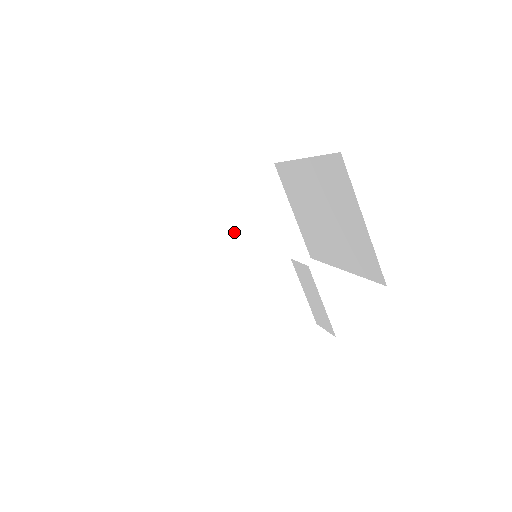
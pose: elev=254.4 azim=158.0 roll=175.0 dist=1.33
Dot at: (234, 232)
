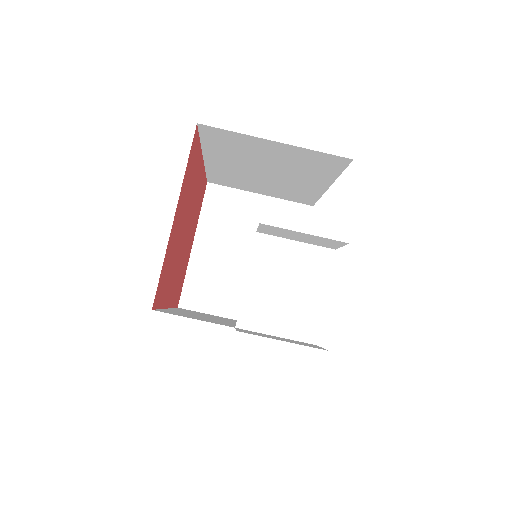
Dot at: (239, 257)
